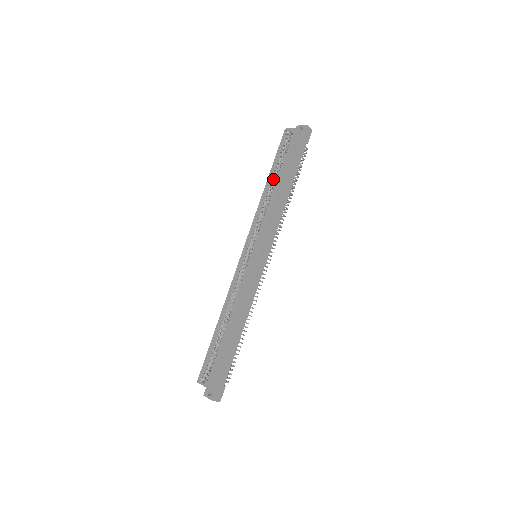
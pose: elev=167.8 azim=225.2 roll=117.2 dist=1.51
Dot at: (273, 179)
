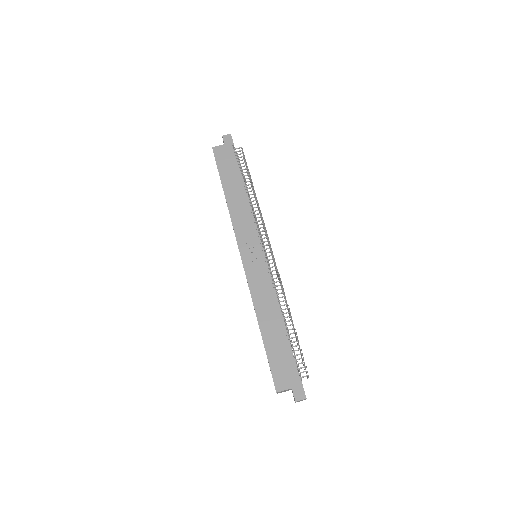
Dot at: occluded
